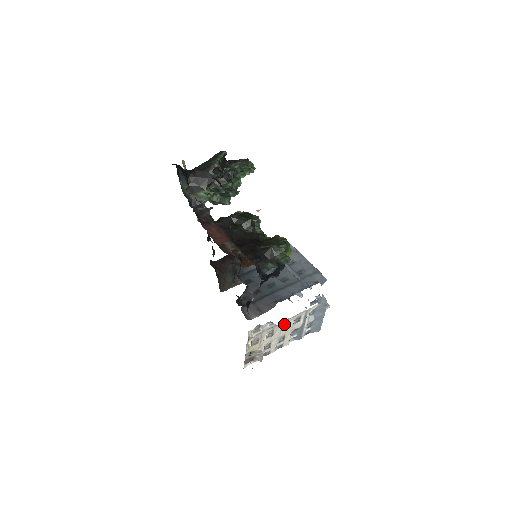
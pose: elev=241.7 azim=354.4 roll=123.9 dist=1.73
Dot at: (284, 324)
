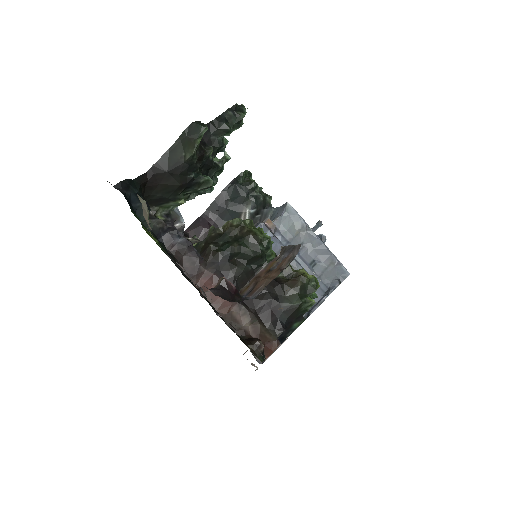
Dot at: occluded
